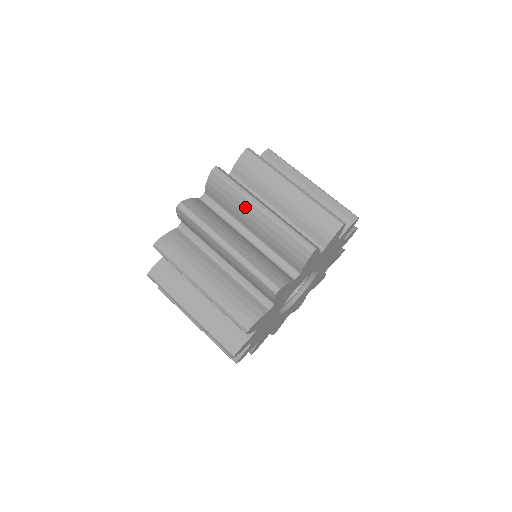
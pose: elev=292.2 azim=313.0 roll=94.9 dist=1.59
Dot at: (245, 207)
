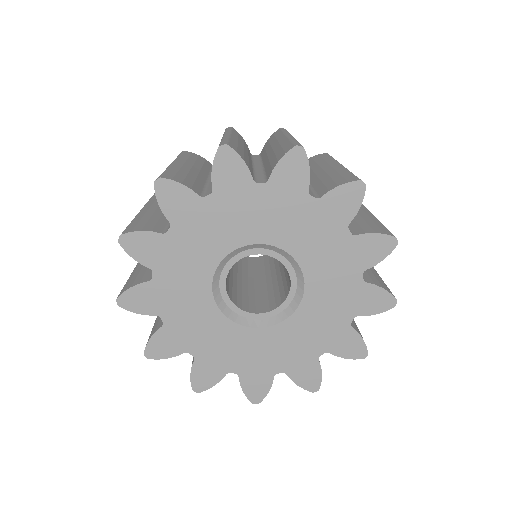
Dot at: (327, 163)
